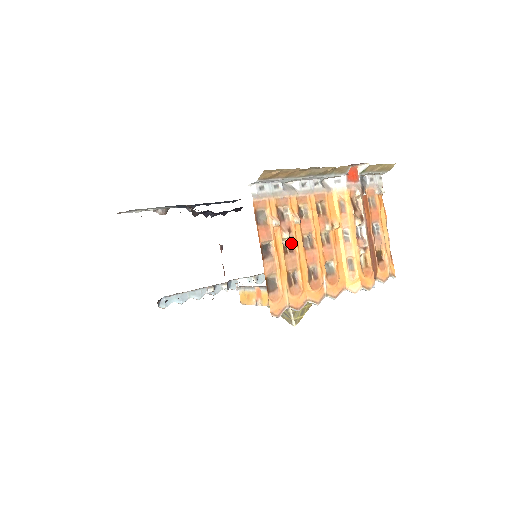
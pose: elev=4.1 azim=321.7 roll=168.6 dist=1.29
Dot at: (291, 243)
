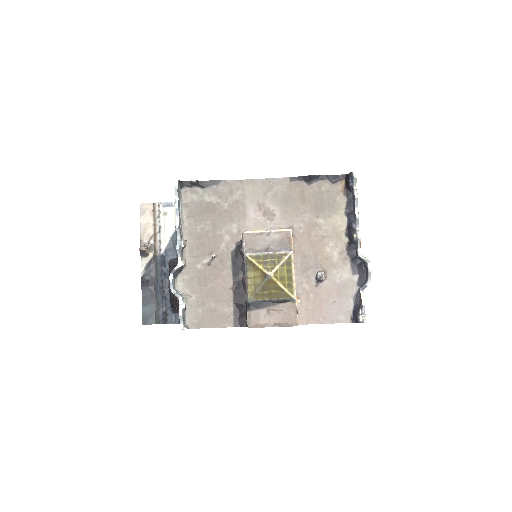
Dot at: occluded
